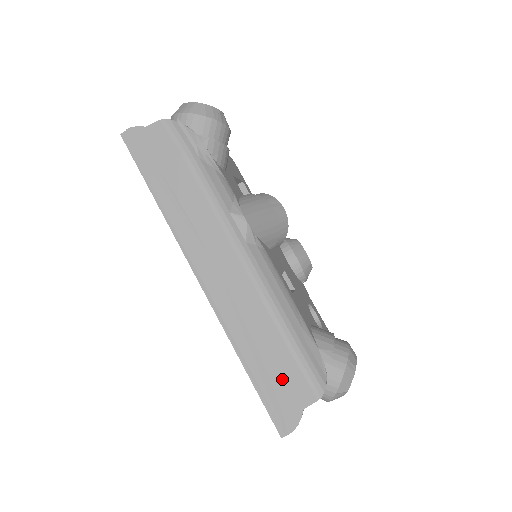
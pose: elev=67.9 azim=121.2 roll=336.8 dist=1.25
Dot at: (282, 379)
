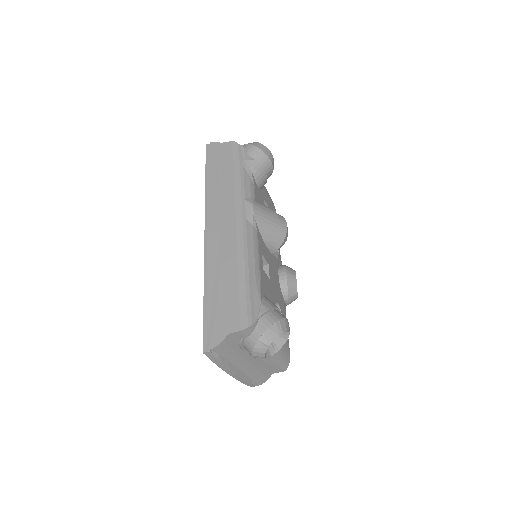
Dot at: (224, 308)
